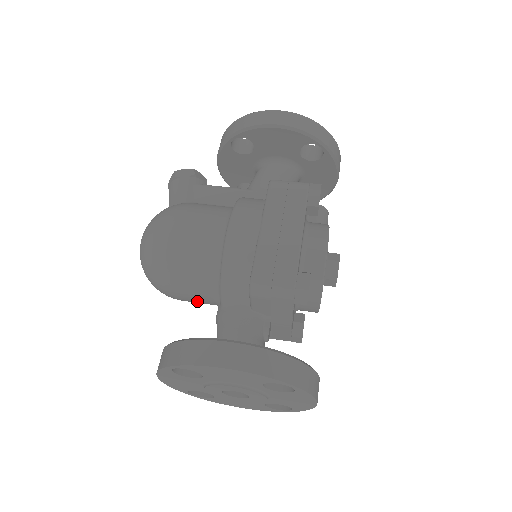
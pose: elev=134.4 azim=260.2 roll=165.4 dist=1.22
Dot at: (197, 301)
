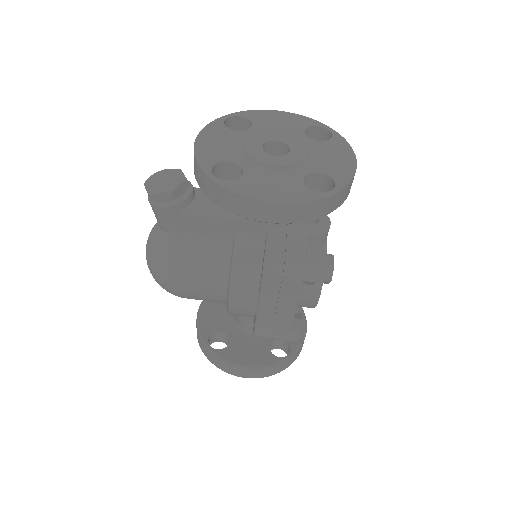
Dot at: occluded
